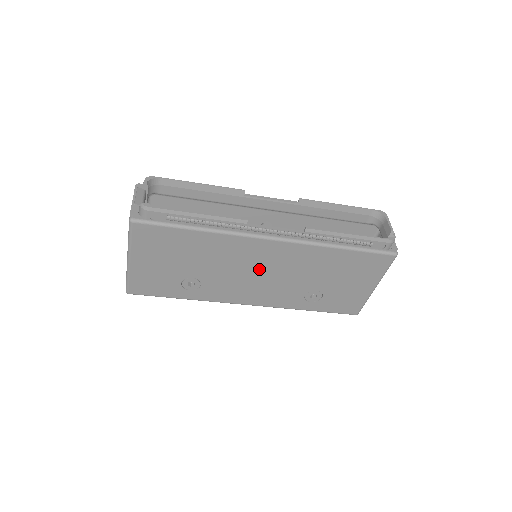
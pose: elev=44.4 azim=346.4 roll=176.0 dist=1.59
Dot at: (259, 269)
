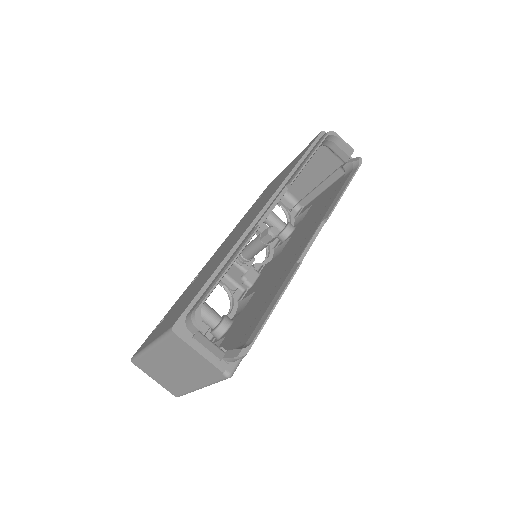
Dot at: occluded
